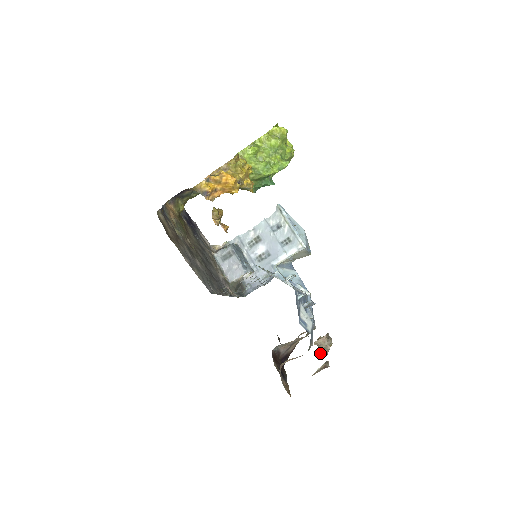
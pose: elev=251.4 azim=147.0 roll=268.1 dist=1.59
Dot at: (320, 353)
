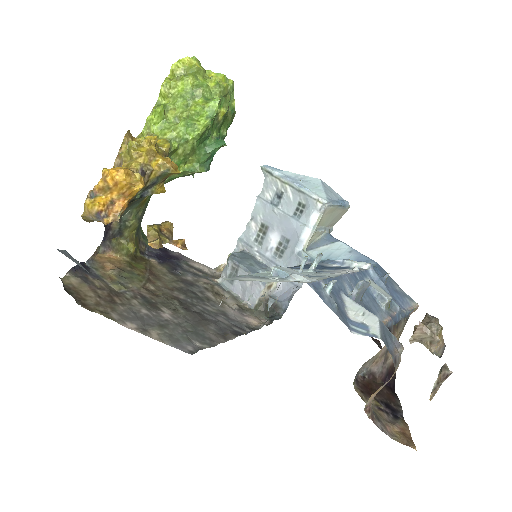
Dot at: (430, 351)
